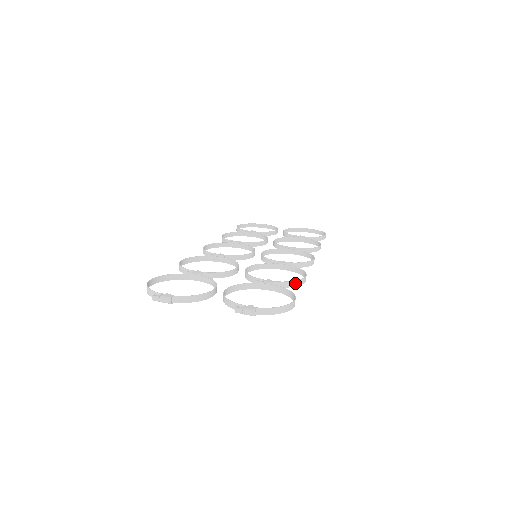
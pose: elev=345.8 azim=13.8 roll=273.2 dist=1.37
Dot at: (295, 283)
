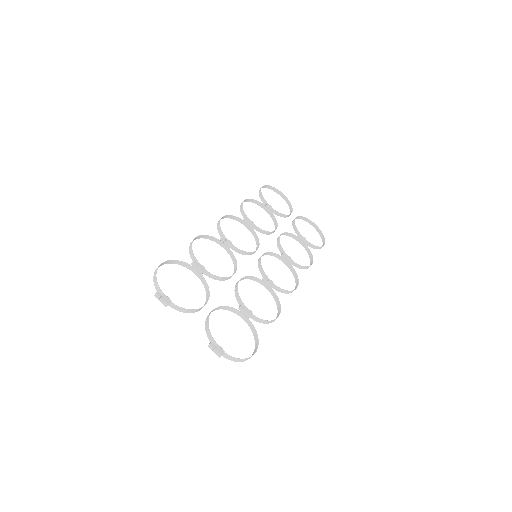
Dot at: (267, 322)
